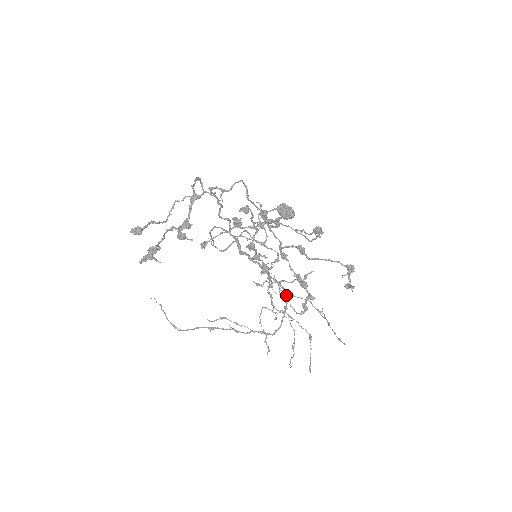
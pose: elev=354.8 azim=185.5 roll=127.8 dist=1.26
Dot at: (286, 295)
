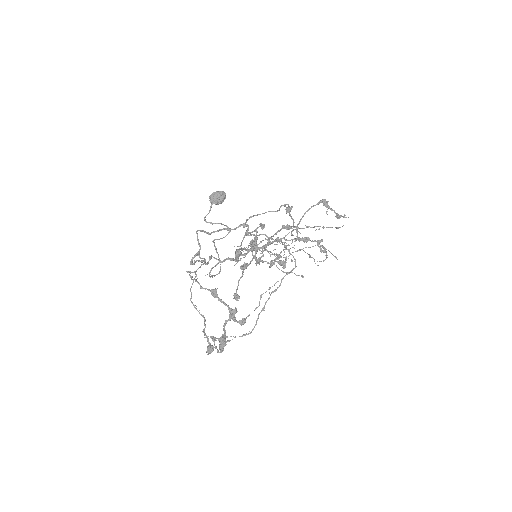
Dot at: occluded
